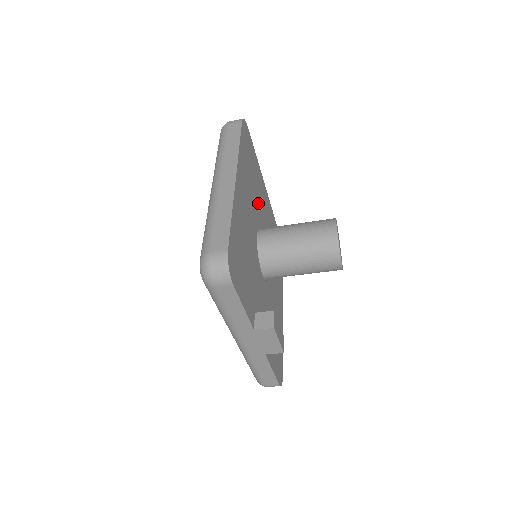
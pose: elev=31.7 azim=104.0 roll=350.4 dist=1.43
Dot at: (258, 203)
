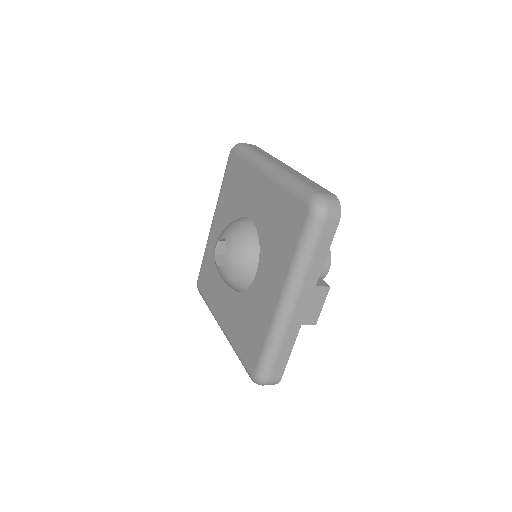
Dot at: occluded
